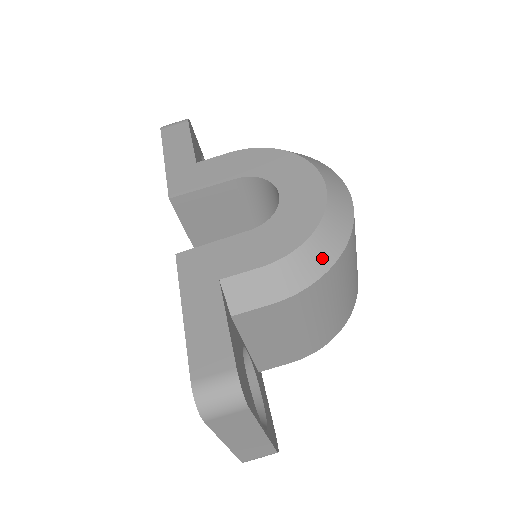
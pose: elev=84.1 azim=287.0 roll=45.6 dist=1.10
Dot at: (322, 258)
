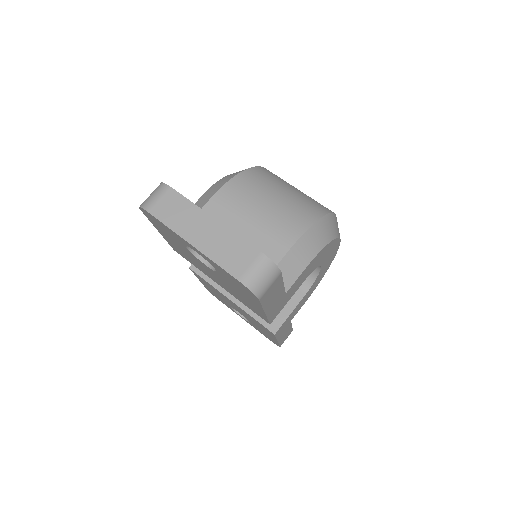
Dot at: occluded
